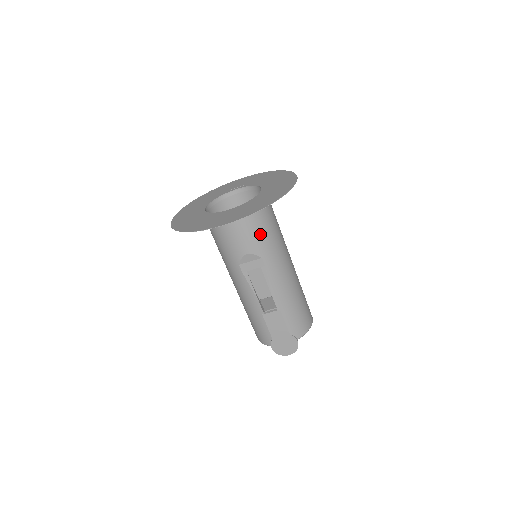
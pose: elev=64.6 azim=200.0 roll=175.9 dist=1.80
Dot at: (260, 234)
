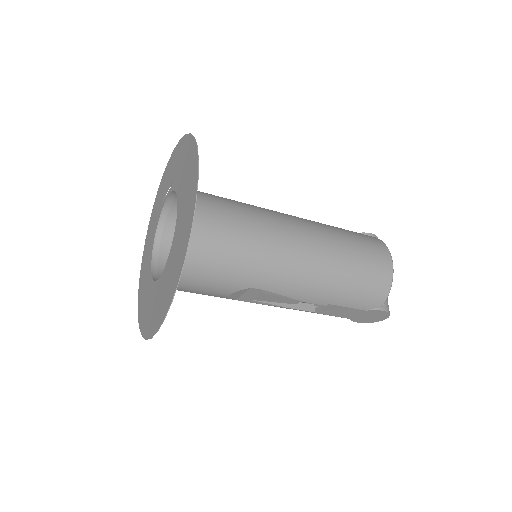
Dot at: (221, 273)
